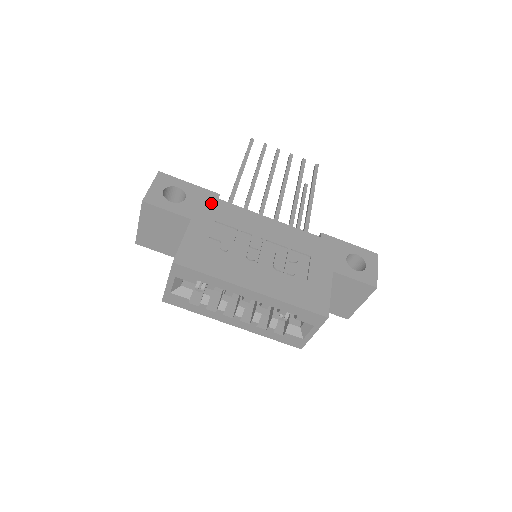
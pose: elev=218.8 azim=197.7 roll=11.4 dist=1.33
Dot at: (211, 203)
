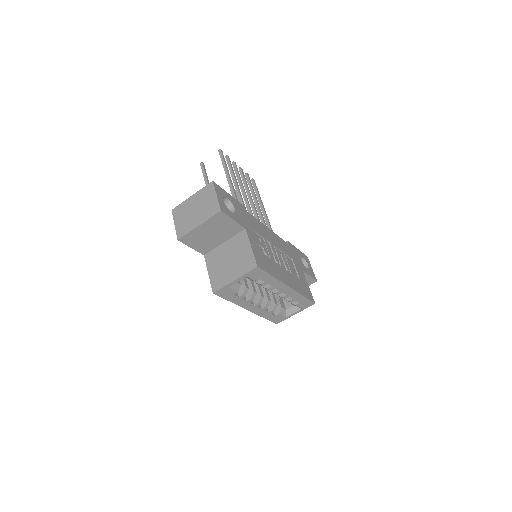
Dot at: (245, 214)
